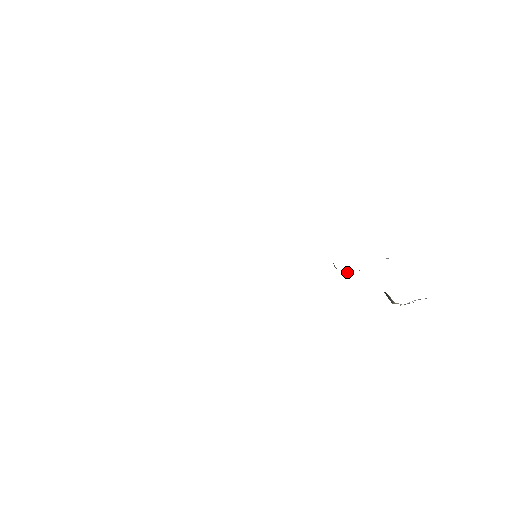
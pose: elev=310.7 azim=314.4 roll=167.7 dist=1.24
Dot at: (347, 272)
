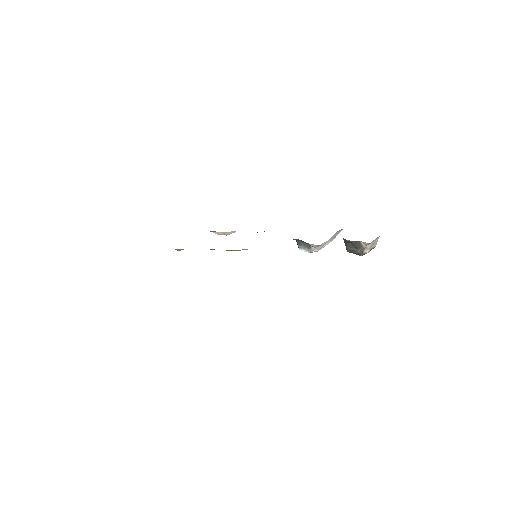
Dot at: (325, 242)
